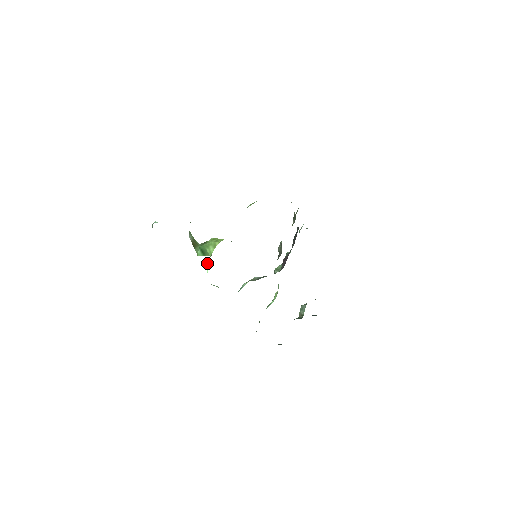
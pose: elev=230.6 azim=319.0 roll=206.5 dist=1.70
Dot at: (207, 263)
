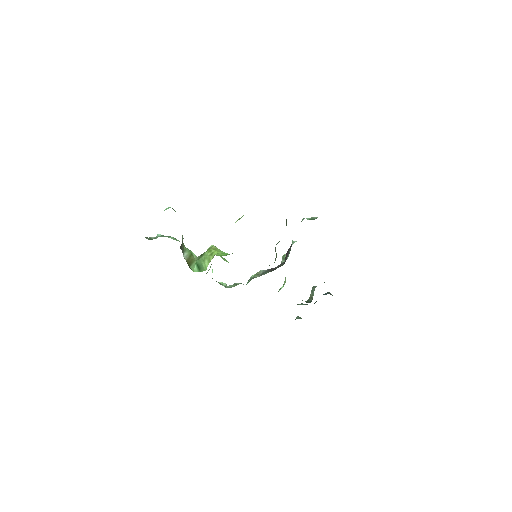
Dot at: occluded
